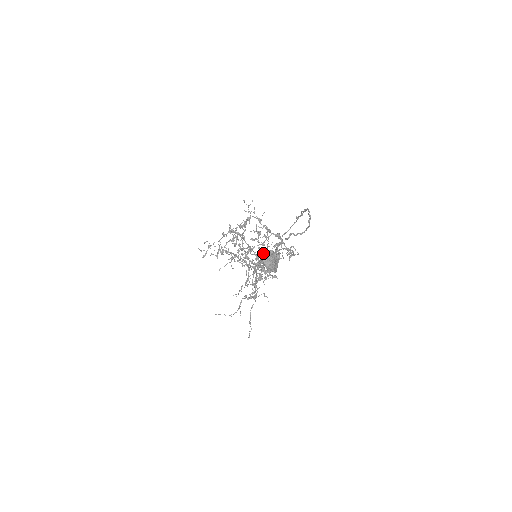
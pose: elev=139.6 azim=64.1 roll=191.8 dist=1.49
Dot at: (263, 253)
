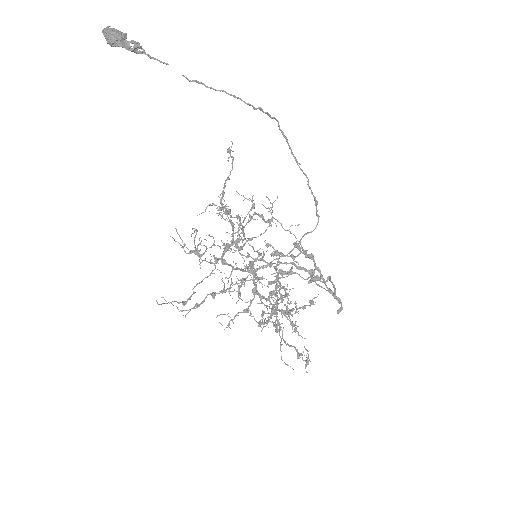
Dot at: occluded
